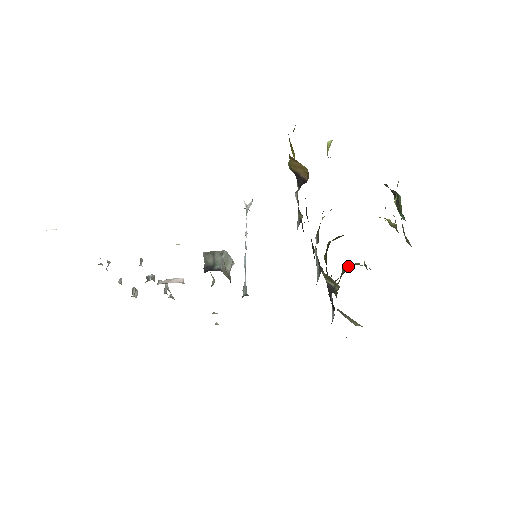
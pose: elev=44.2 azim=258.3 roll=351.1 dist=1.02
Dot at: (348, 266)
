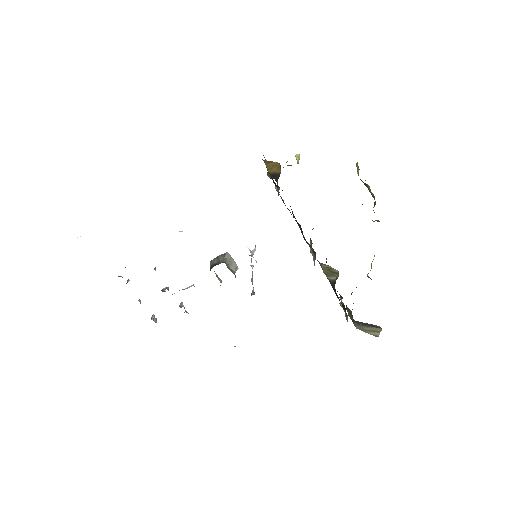
Dot at: occluded
